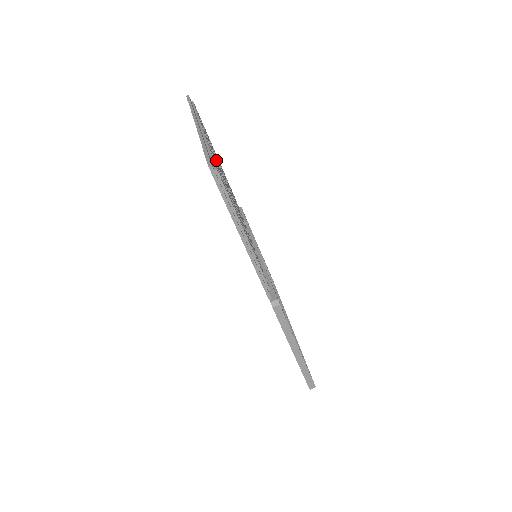
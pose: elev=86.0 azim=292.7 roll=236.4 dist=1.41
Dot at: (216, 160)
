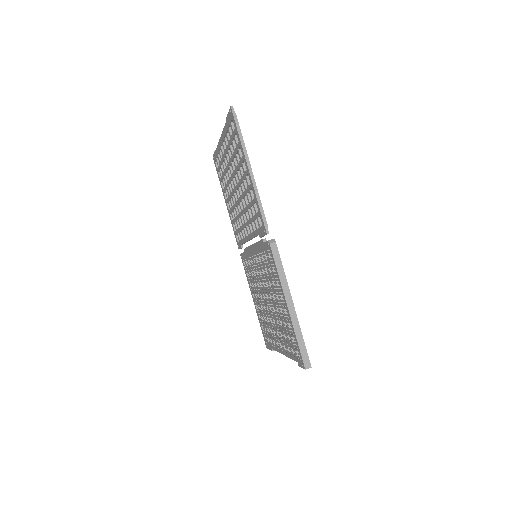
Dot at: occluded
